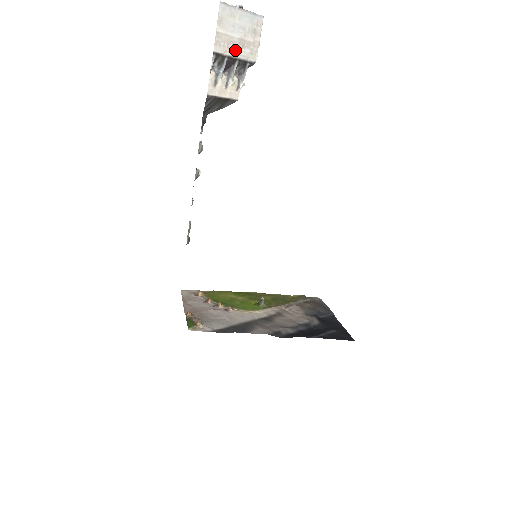
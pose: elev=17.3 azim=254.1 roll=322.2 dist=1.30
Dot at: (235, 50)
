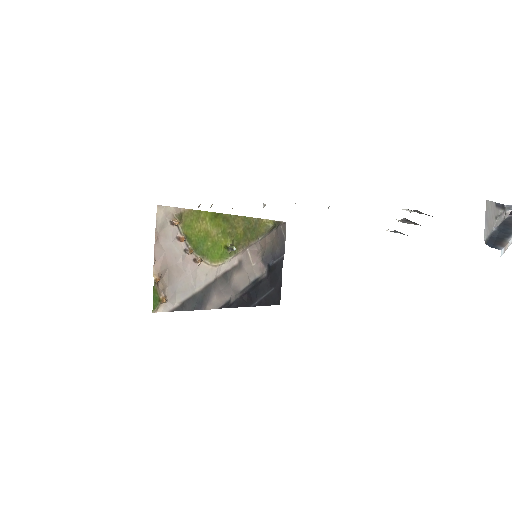
Dot at: occluded
